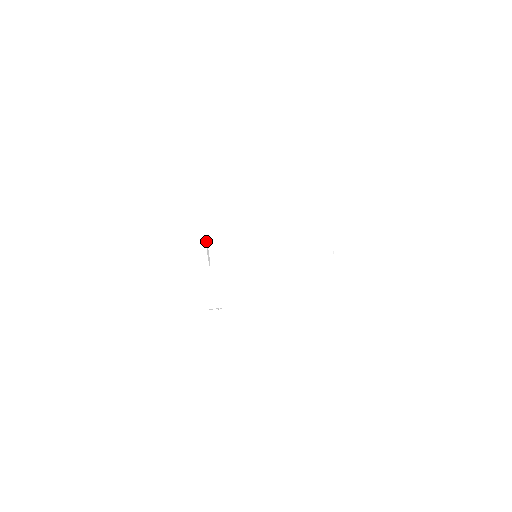
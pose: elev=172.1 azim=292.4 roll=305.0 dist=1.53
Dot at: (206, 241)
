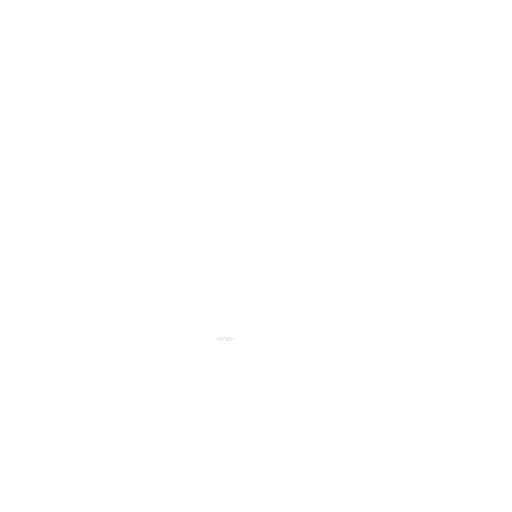
Dot at: occluded
